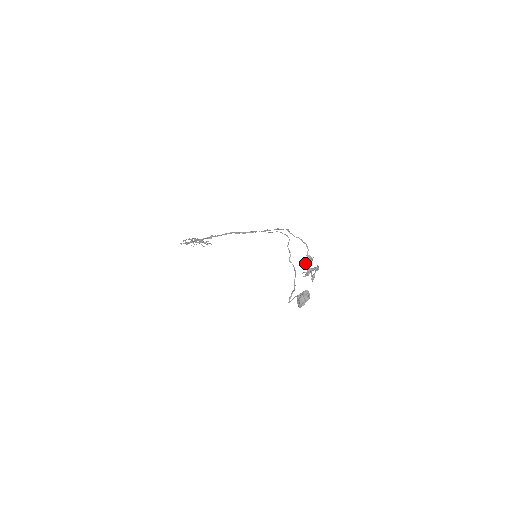
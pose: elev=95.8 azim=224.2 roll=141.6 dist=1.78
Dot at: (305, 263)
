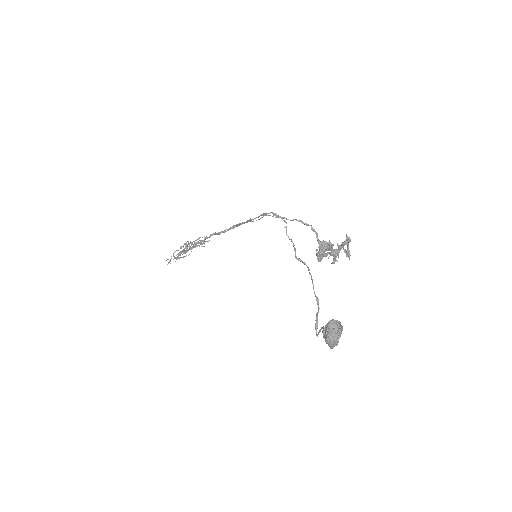
Dot at: (321, 255)
